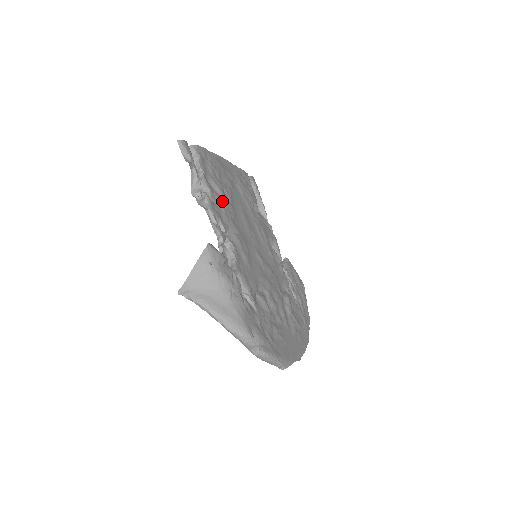
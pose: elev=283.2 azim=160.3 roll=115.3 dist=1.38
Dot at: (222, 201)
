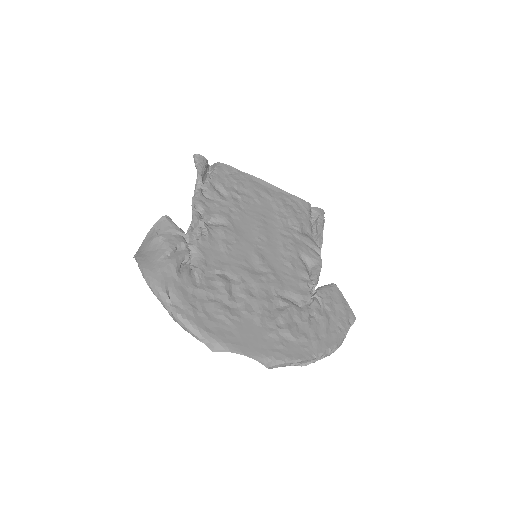
Dot at: (223, 201)
